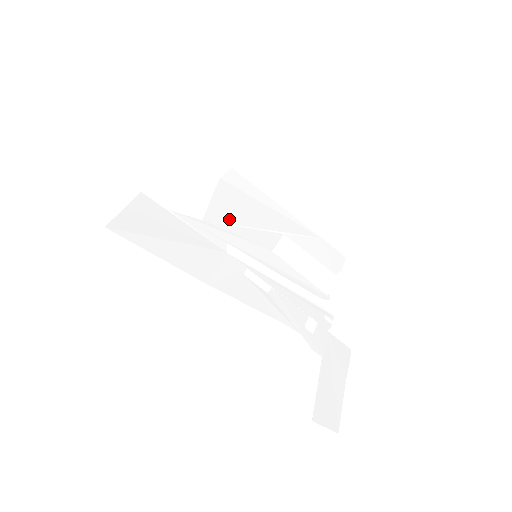
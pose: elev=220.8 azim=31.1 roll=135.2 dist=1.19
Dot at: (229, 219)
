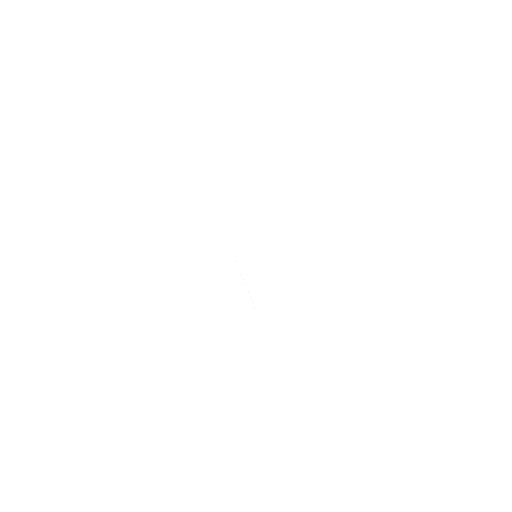
Dot at: (258, 209)
